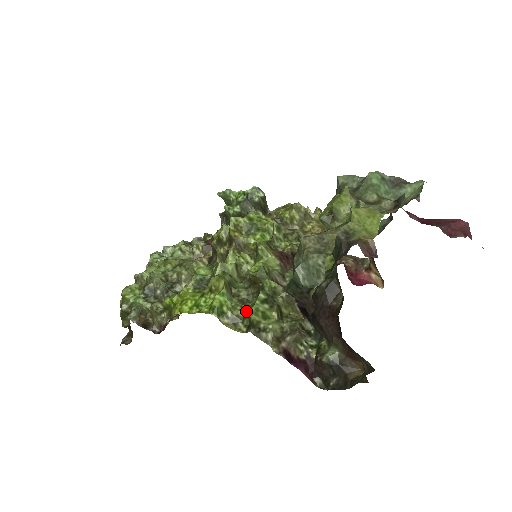
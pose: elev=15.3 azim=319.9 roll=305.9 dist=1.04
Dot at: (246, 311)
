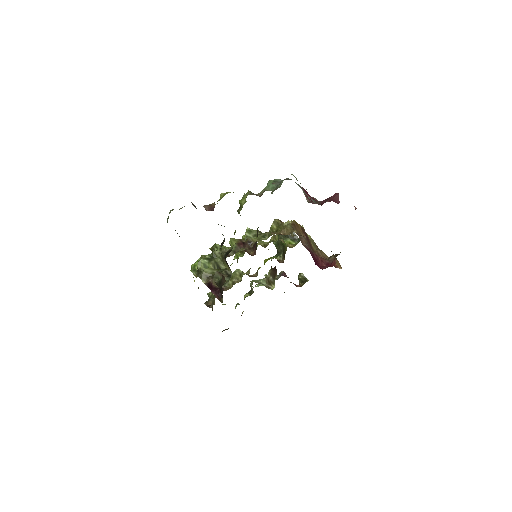
Dot at: occluded
